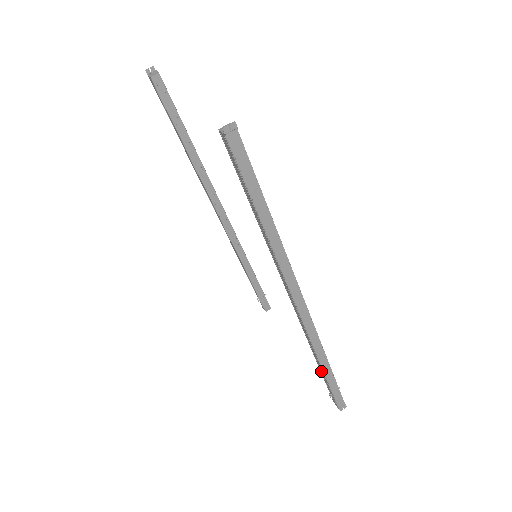
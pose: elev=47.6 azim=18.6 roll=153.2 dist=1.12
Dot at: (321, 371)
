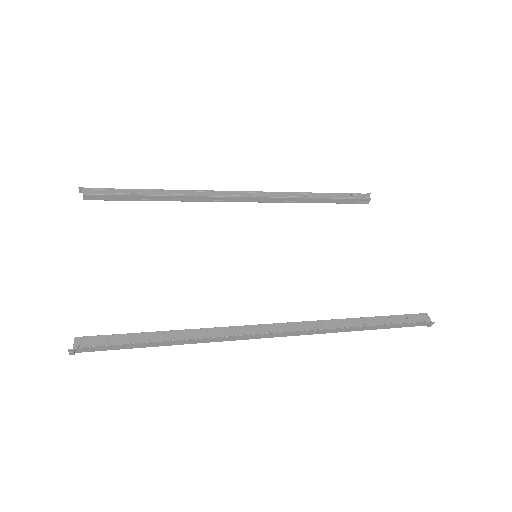
Dot at: occluded
